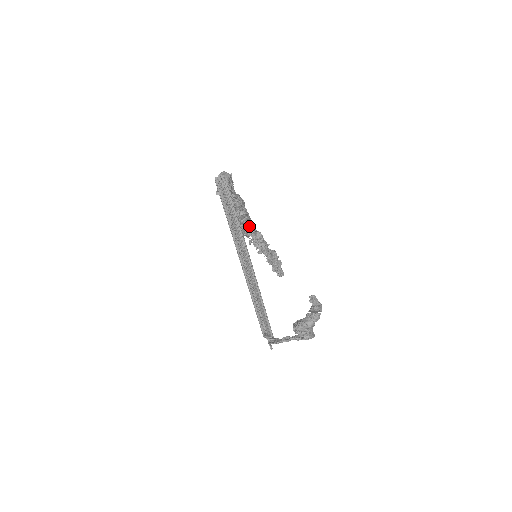
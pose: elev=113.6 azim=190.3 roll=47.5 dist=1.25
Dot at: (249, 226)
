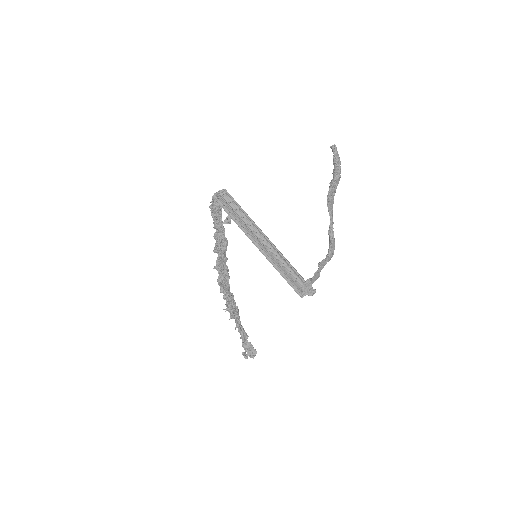
Dot at: occluded
